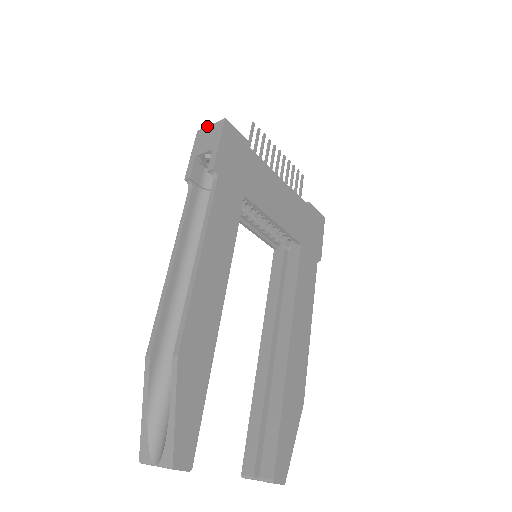
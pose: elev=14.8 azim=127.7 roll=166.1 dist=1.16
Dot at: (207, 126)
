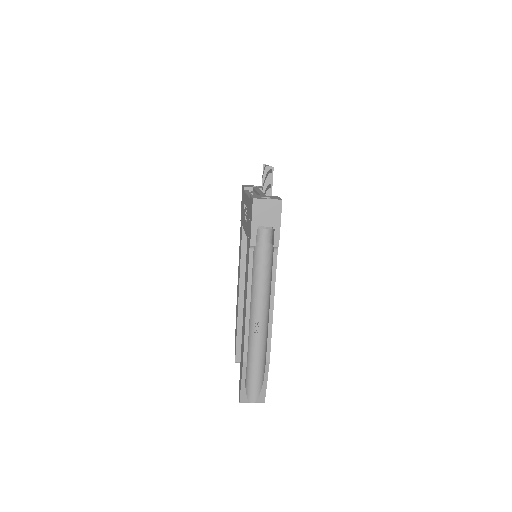
Dot at: (264, 199)
